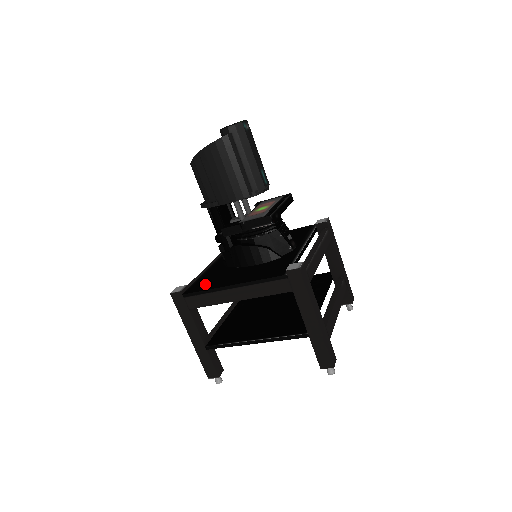
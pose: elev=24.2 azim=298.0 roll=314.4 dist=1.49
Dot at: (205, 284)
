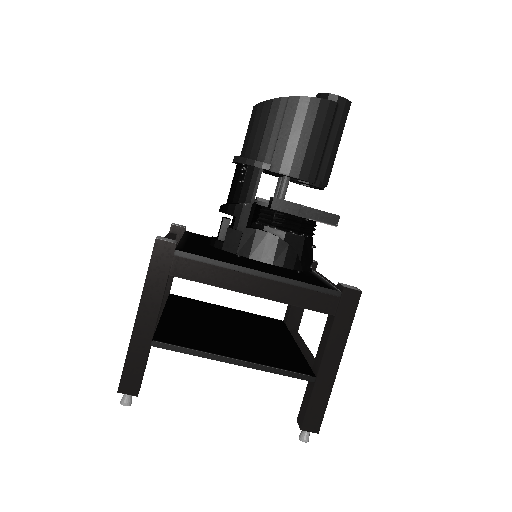
Dot at: (206, 253)
